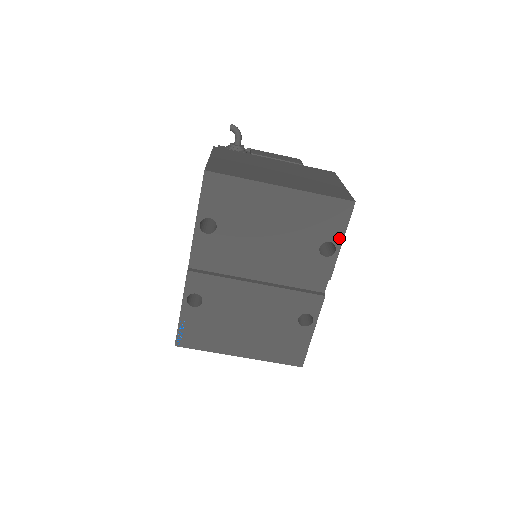
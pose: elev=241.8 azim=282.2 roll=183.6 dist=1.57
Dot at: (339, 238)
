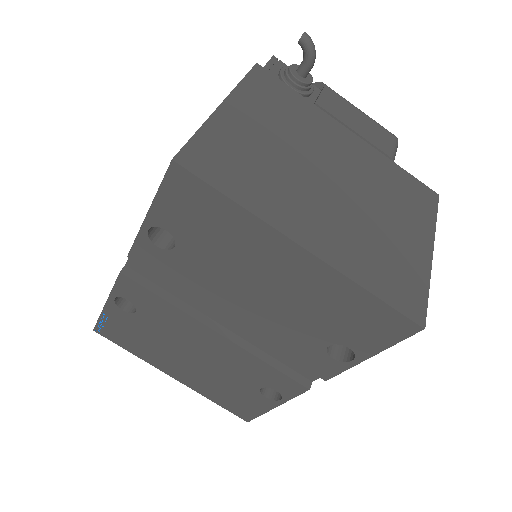
Dot at: (367, 352)
